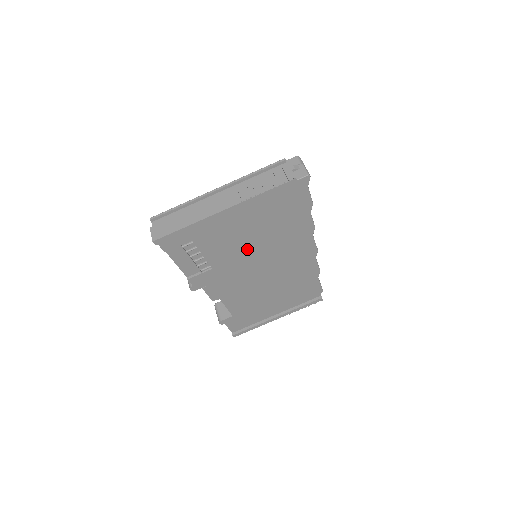
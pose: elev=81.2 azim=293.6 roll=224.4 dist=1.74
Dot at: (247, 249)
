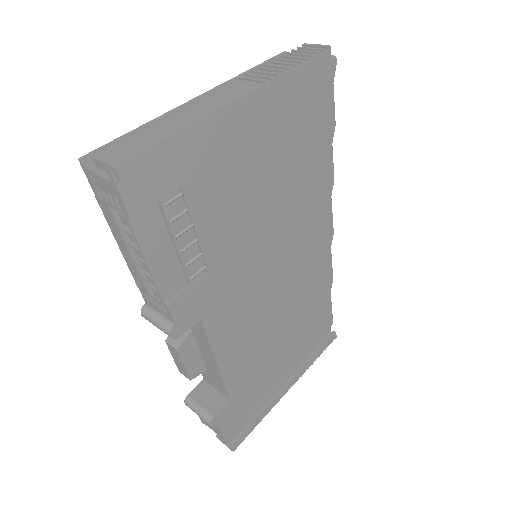
Dot at: (258, 221)
